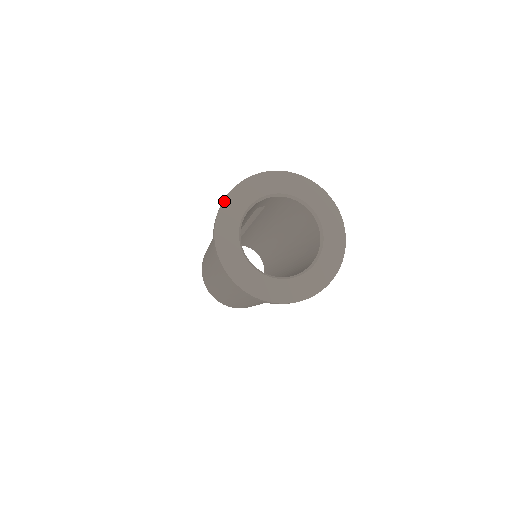
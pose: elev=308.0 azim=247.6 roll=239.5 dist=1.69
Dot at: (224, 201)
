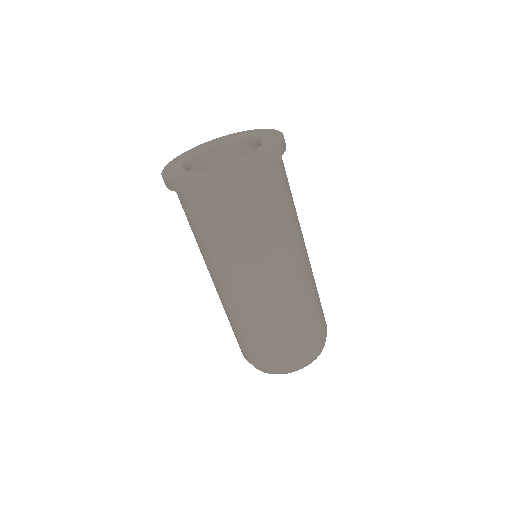
Dot at: (165, 167)
